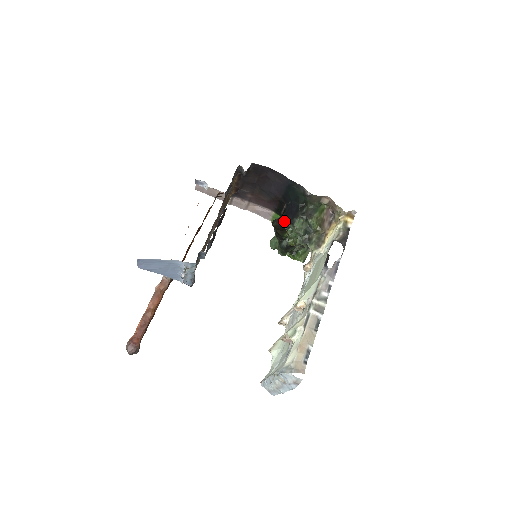
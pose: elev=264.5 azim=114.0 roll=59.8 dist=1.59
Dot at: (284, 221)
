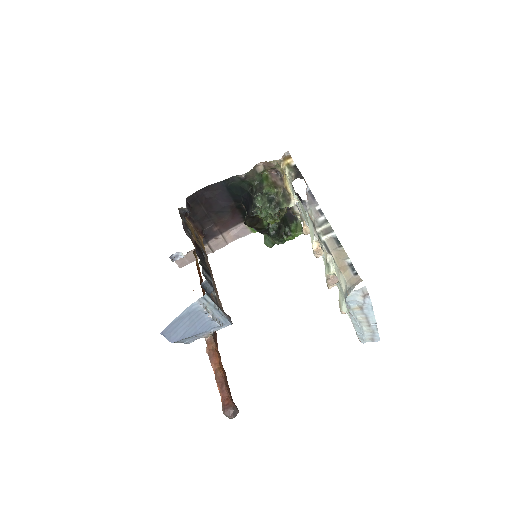
Dot at: (249, 213)
